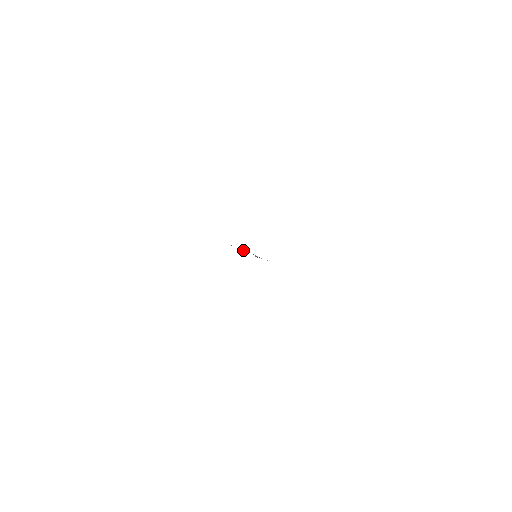
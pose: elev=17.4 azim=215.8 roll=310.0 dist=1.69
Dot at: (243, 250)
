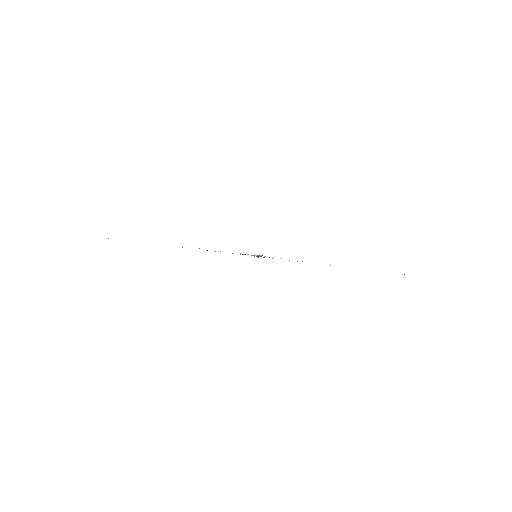
Dot at: occluded
